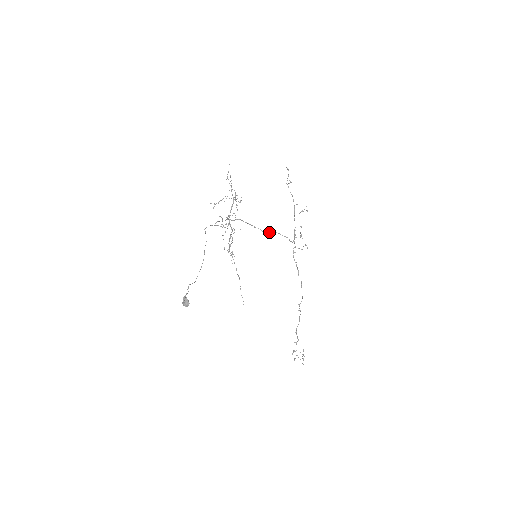
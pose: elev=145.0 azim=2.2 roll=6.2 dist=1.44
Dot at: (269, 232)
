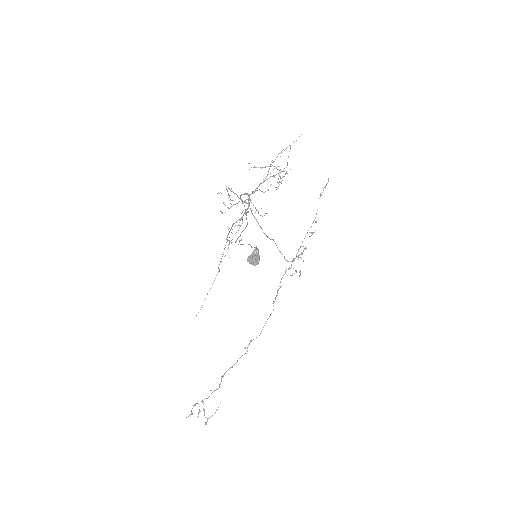
Dot at: occluded
